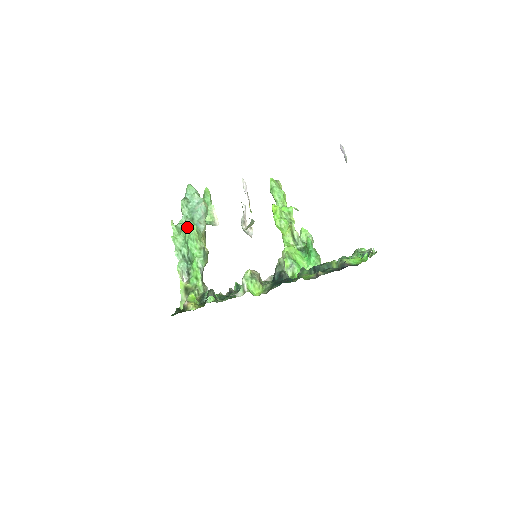
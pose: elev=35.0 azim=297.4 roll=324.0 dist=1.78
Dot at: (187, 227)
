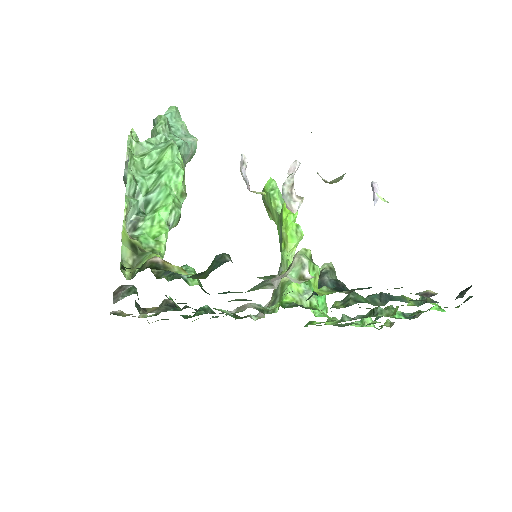
Dot at: (172, 149)
